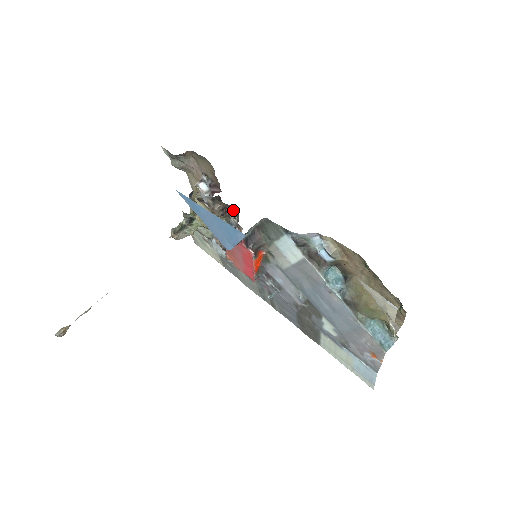
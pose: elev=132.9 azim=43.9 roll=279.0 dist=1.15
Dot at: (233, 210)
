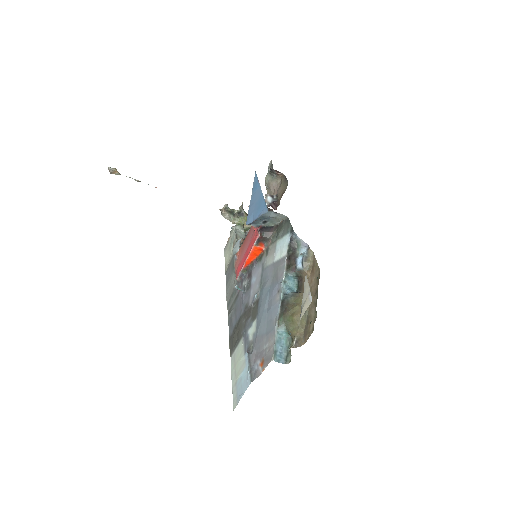
Dot at: occluded
